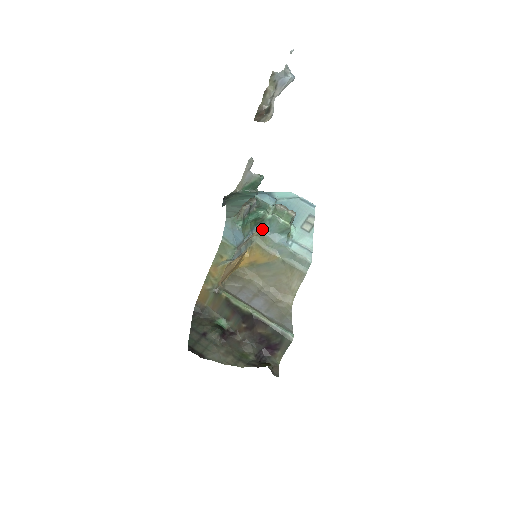
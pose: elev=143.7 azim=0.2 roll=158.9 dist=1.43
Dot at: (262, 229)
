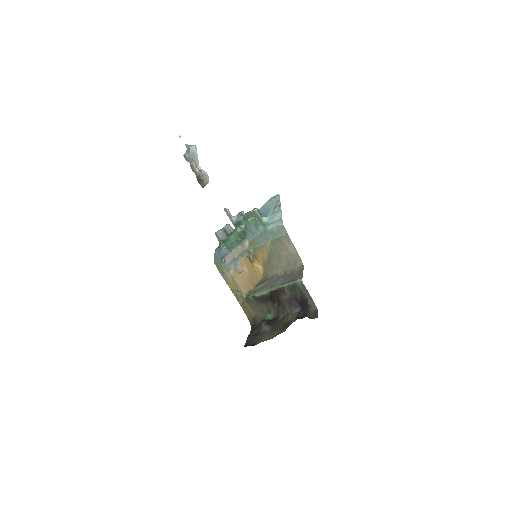
Dot at: (248, 237)
